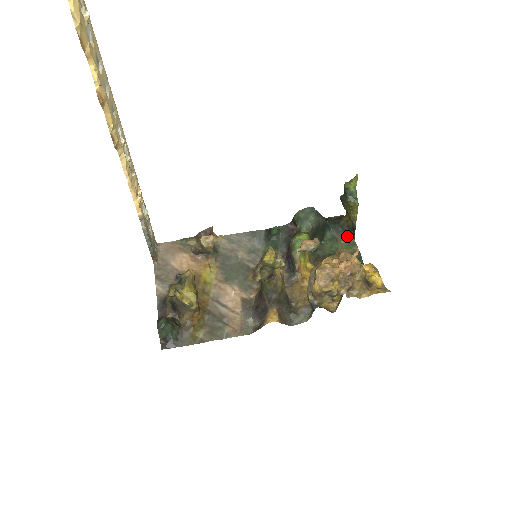
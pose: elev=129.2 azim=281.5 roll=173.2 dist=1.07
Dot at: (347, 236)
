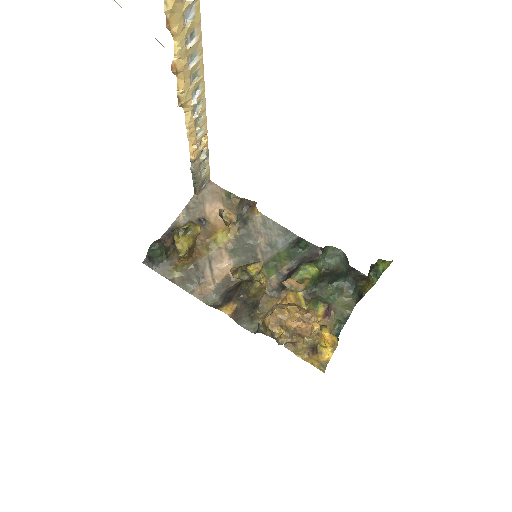
Dot at: (353, 297)
